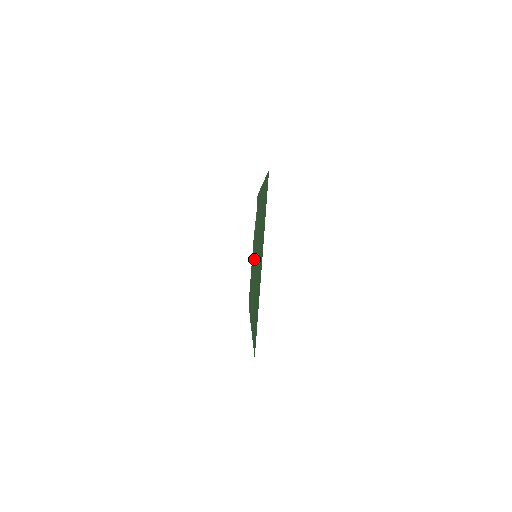
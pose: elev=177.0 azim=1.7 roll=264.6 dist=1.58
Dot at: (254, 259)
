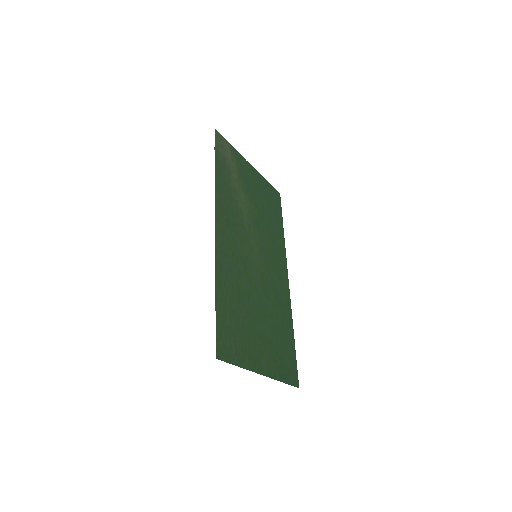
Dot at: (257, 229)
